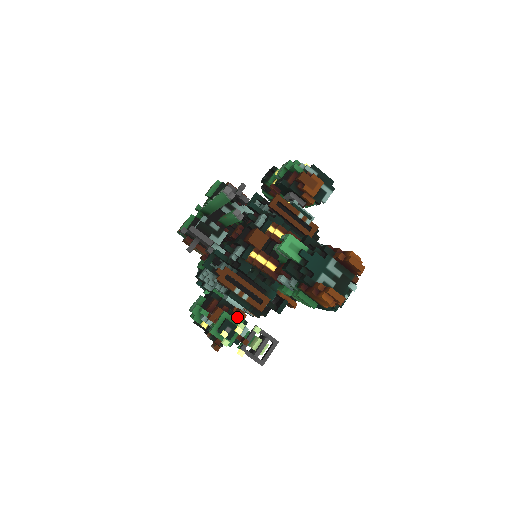
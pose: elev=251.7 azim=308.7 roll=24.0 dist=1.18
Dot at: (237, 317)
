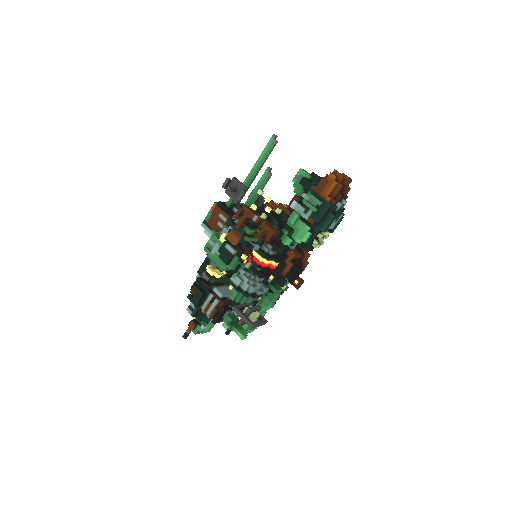
Dot at: occluded
